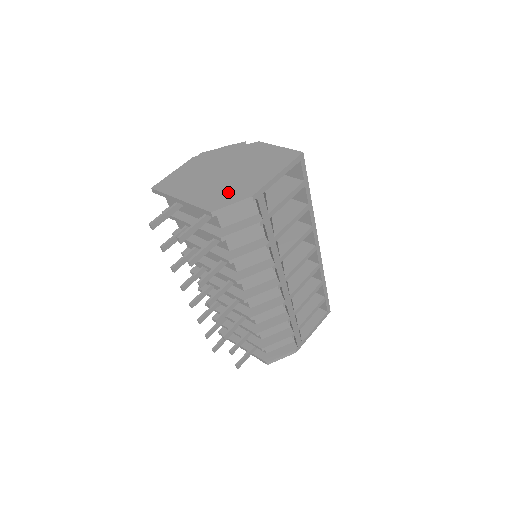
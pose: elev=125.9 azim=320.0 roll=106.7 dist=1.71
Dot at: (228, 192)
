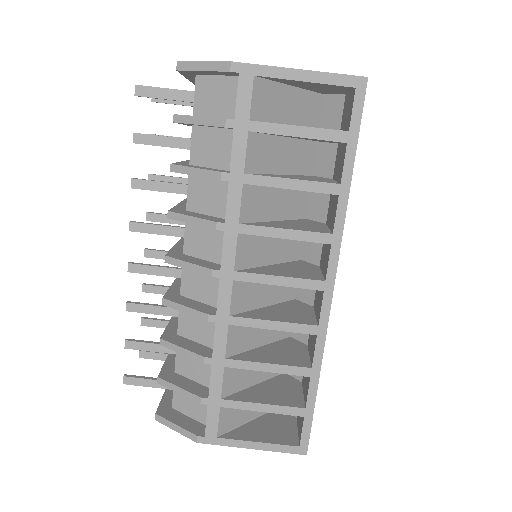
Dot at: occluded
